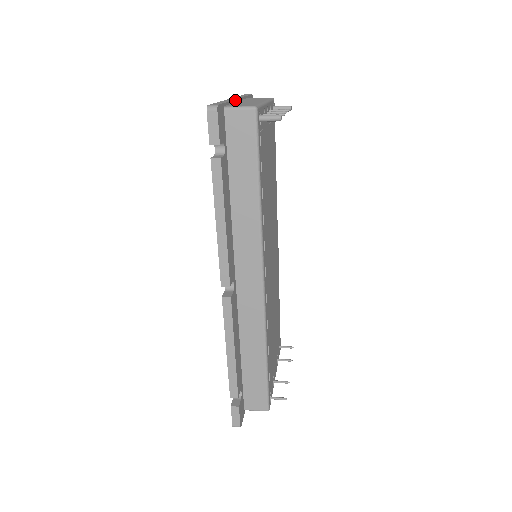
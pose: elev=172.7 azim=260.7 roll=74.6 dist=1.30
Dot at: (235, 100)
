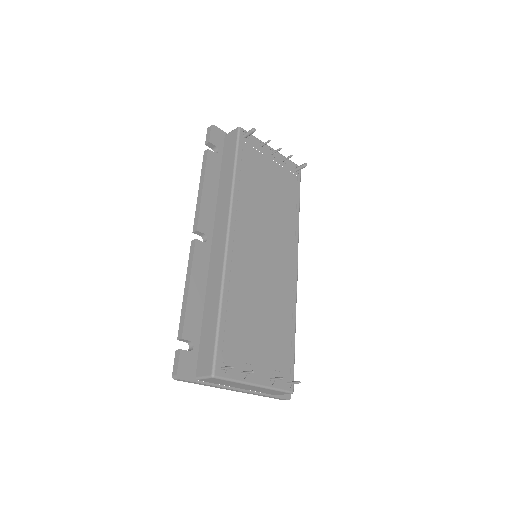
Dot at: occluded
